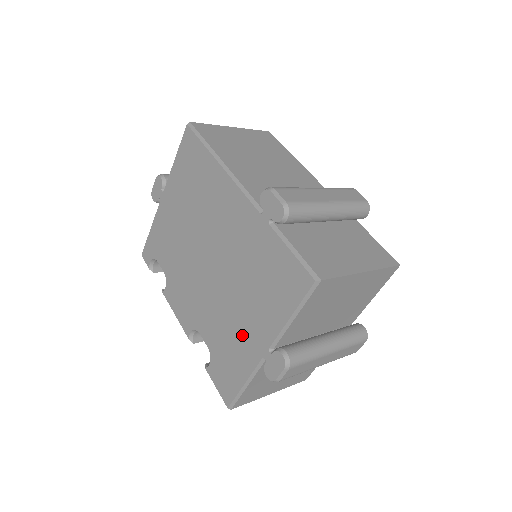
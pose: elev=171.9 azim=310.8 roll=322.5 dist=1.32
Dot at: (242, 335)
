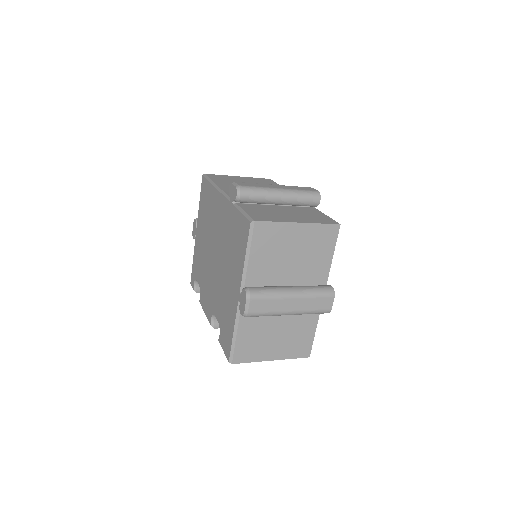
Dot at: (230, 294)
